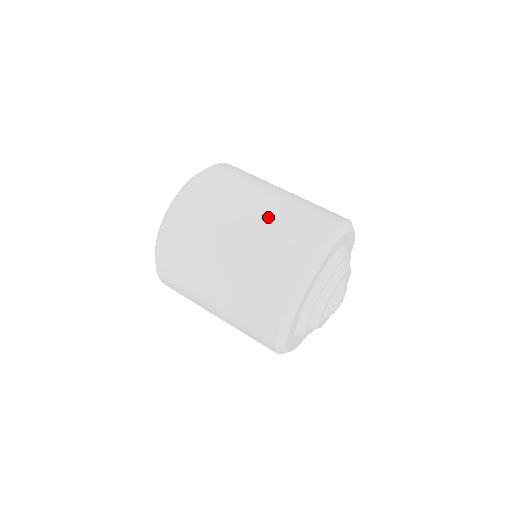
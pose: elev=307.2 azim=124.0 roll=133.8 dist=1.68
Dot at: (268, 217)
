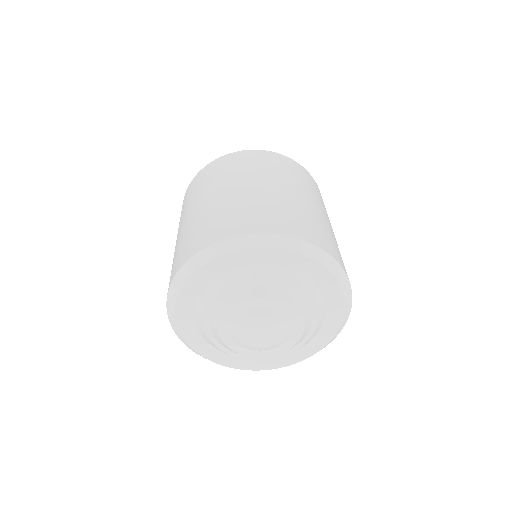
Dot at: (235, 197)
